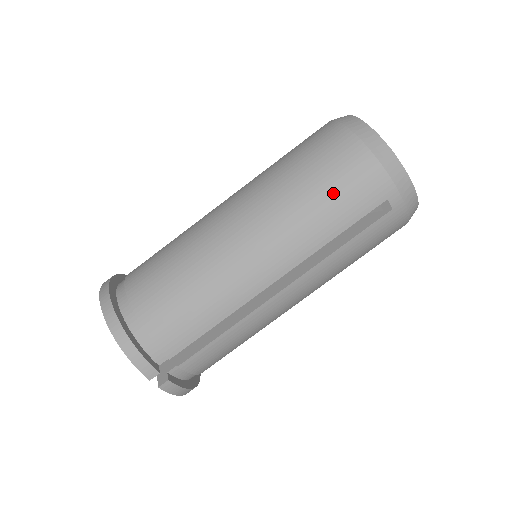
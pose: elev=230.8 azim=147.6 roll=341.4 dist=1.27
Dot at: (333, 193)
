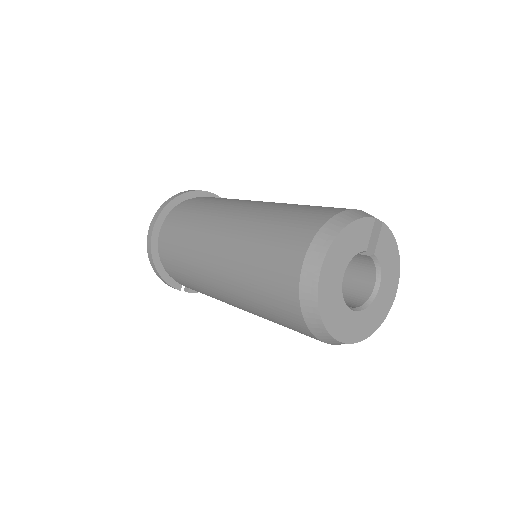
Dot at: (272, 313)
